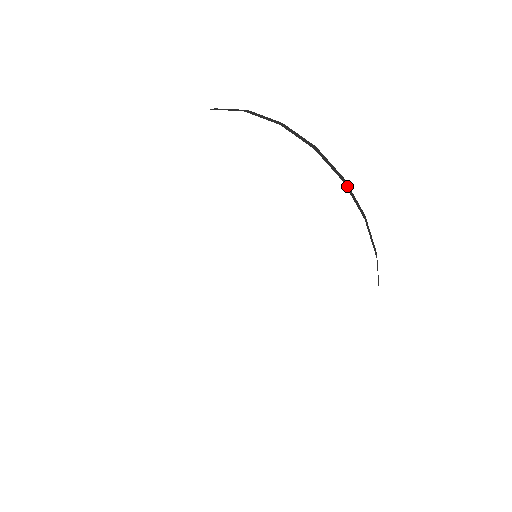
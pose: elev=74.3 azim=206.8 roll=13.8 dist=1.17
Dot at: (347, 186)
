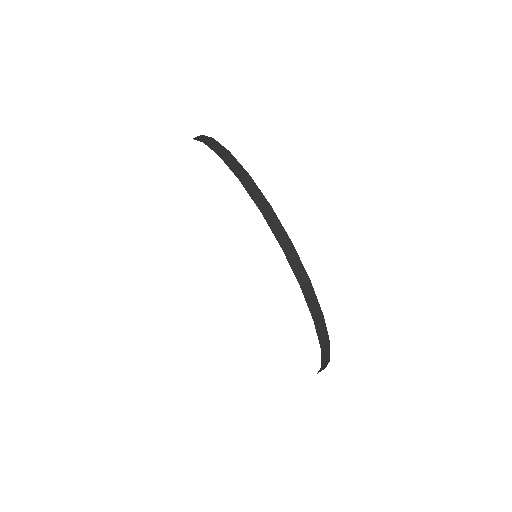
Dot at: (269, 215)
